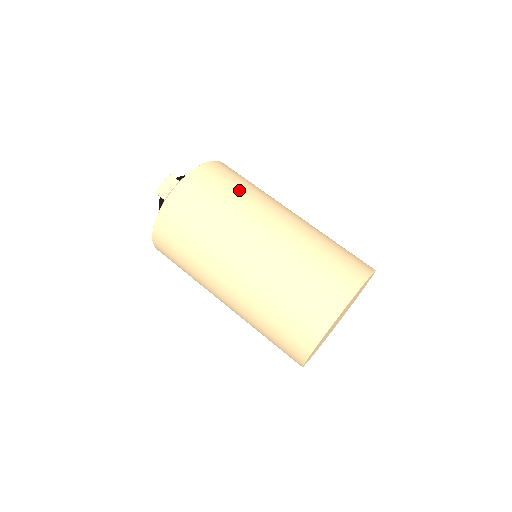
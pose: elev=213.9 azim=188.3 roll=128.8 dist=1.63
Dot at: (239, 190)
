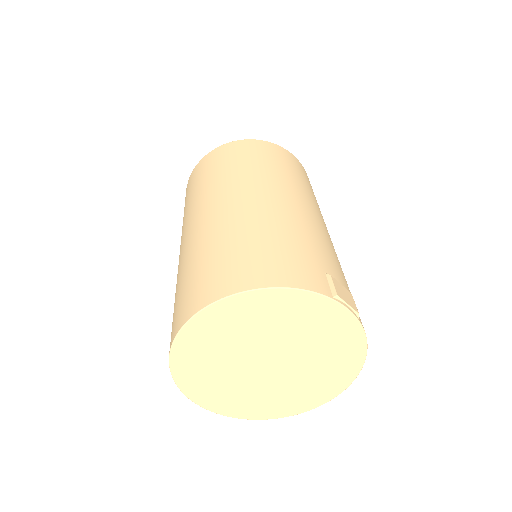
Dot at: (214, 174)
